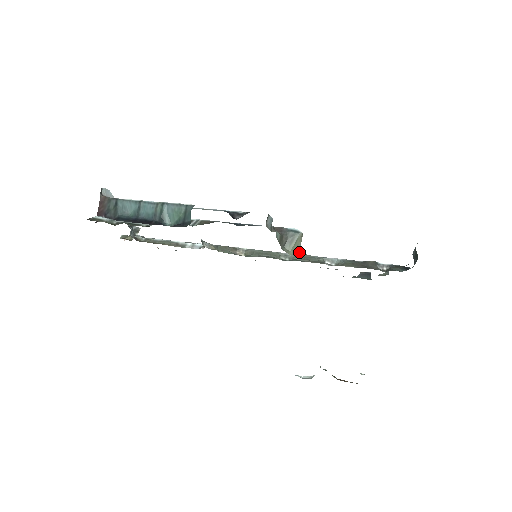
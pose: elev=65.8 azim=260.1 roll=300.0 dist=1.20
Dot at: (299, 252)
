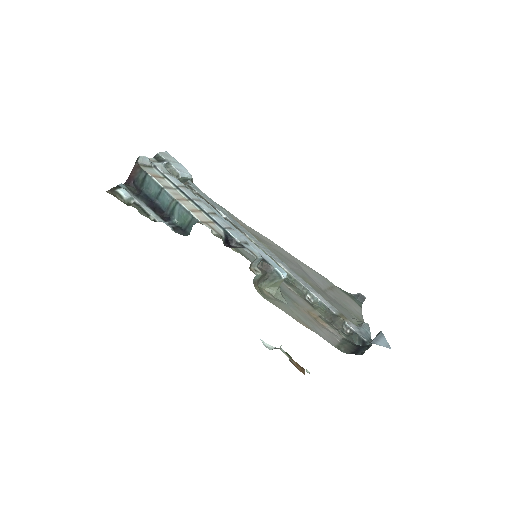
Dot at: (275, 291)
